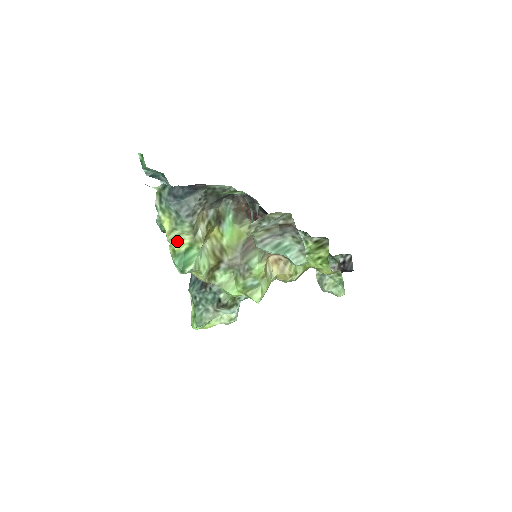
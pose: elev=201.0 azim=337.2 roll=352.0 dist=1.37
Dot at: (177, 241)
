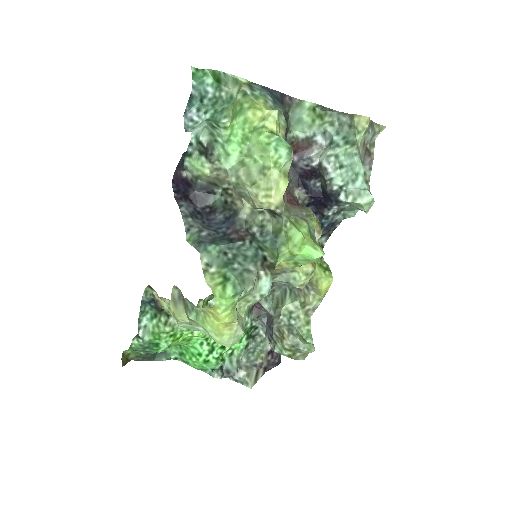
Dot at: (278, 123)
